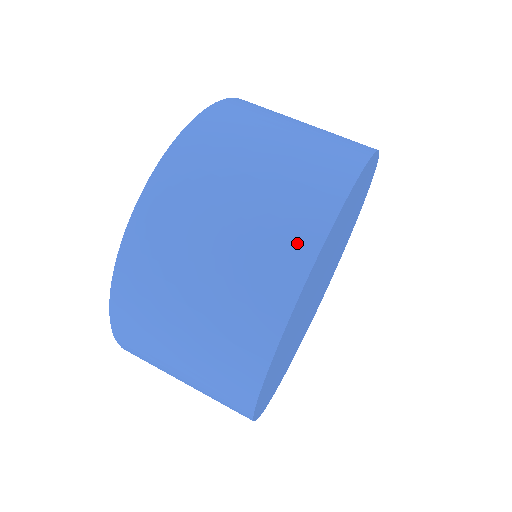
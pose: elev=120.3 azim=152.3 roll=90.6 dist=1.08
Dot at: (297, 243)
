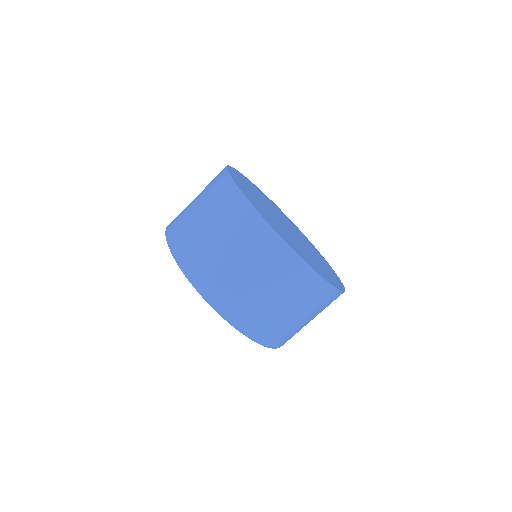
Dot at: (223, 185)
